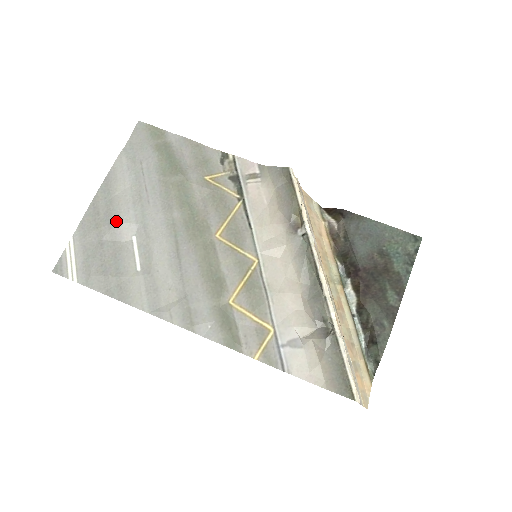
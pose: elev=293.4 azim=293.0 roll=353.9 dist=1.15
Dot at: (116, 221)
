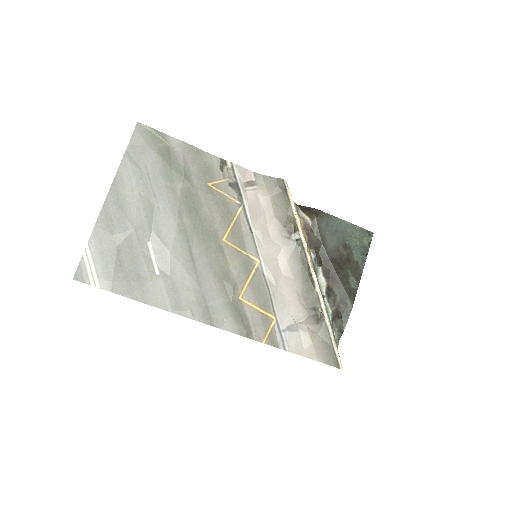
Dot at: (131, 228)
